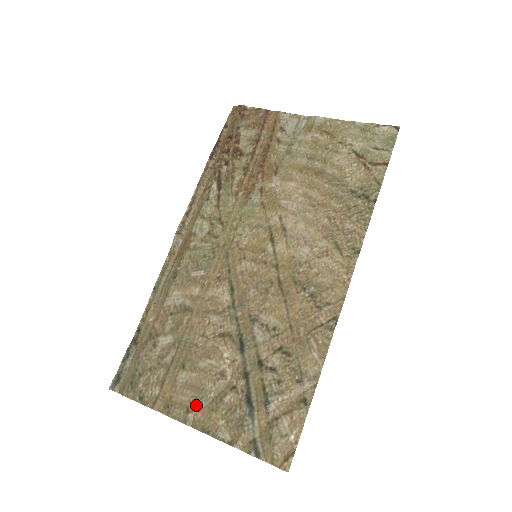
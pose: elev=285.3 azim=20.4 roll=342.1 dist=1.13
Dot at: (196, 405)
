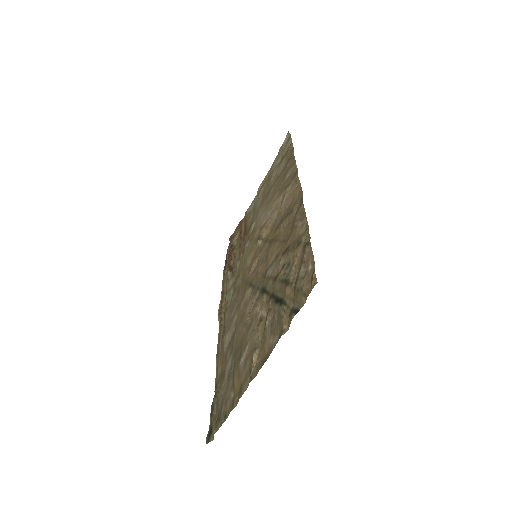
Dot at: (252, 358)
